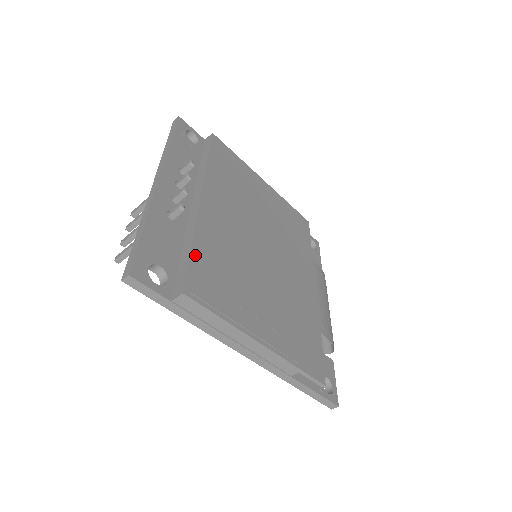
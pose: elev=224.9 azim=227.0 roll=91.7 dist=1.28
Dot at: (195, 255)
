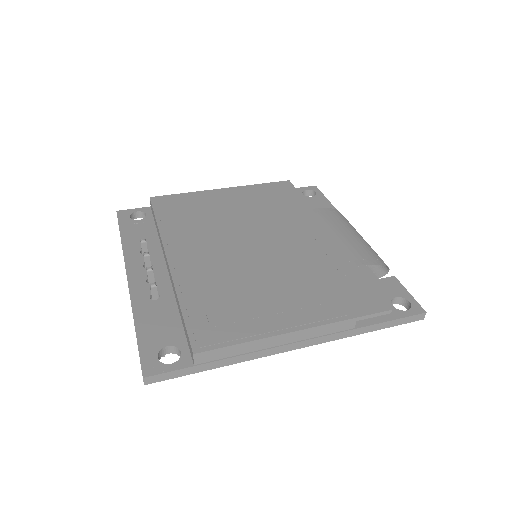
Dot at: (187, 313)
